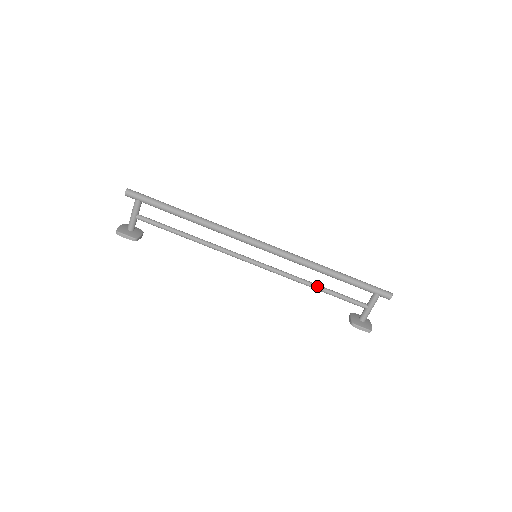
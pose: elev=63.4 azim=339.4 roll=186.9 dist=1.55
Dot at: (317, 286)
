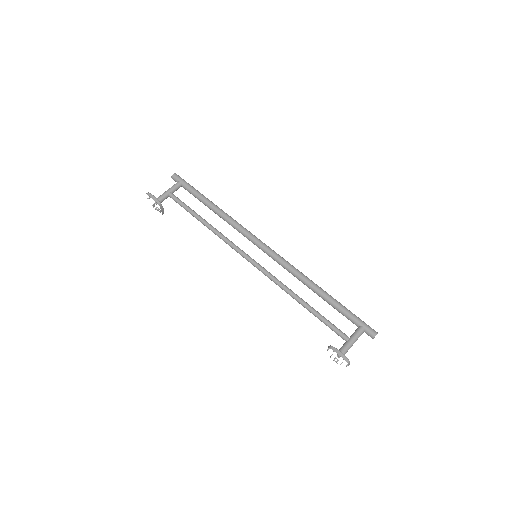
Dot at: occluded
